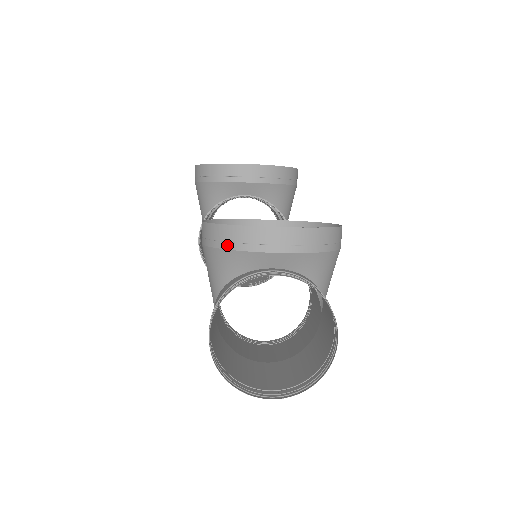
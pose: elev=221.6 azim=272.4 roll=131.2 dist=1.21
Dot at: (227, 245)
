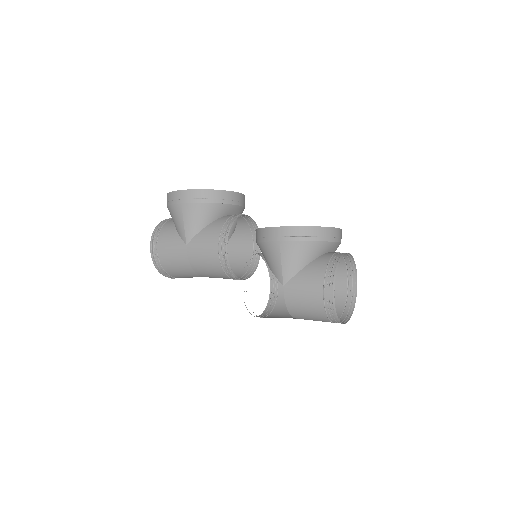
Dot at: (320, 238)
